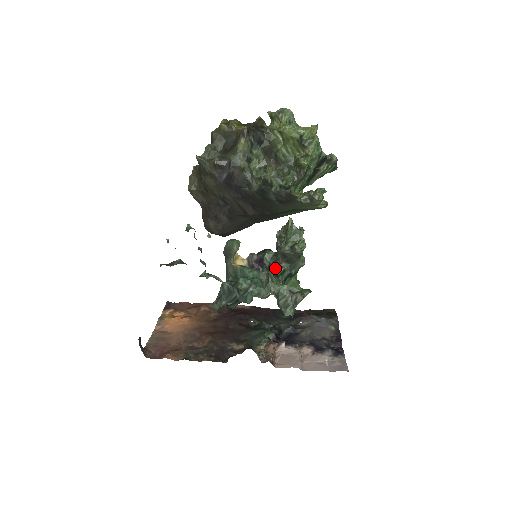
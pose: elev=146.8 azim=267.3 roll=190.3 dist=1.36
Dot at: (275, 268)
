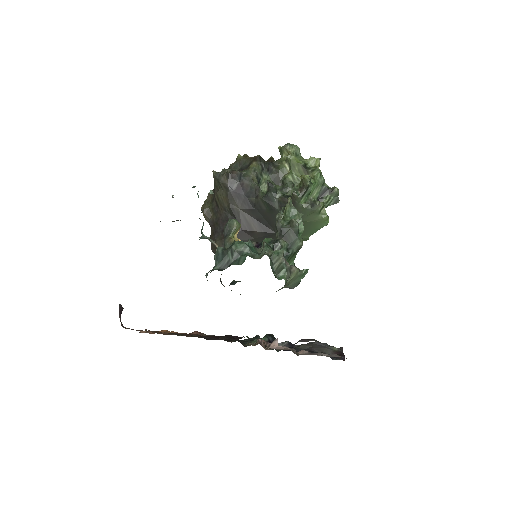
Dot at: (272, 243)
